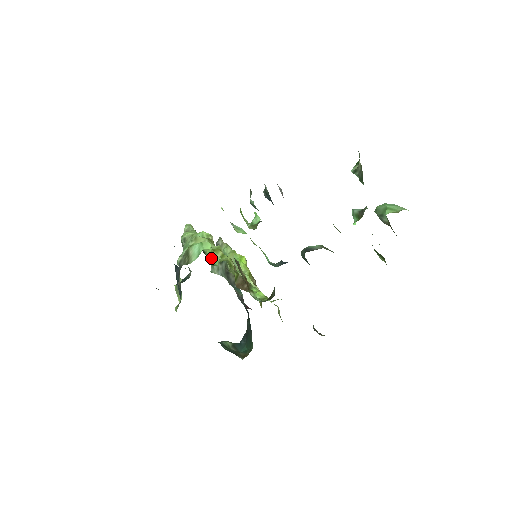
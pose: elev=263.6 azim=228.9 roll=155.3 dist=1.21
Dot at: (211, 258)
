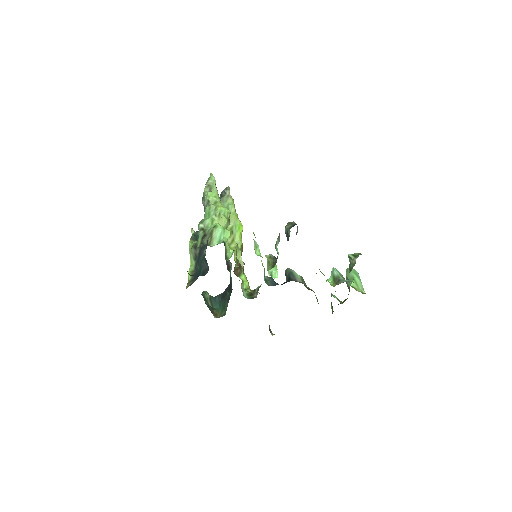
Dot at: (227, 249)
